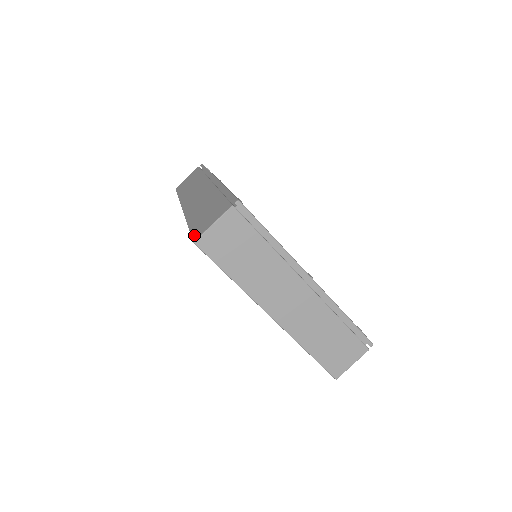
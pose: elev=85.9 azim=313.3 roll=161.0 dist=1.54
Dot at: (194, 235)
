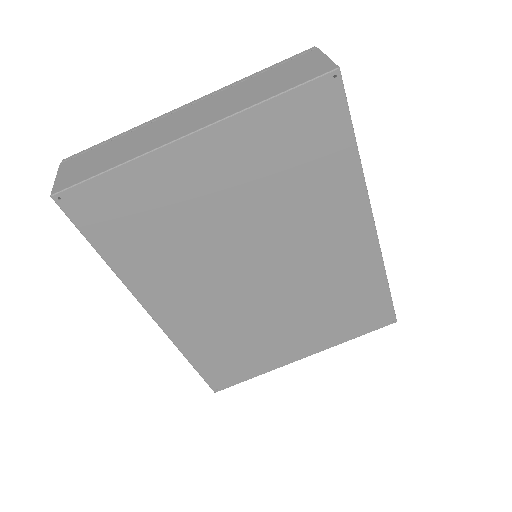
Dot at: (63, 209)
